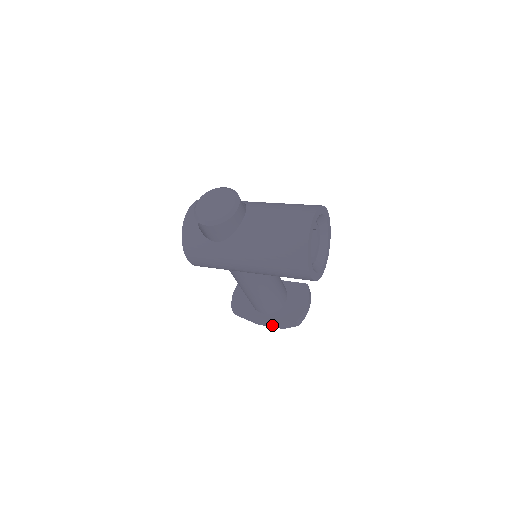
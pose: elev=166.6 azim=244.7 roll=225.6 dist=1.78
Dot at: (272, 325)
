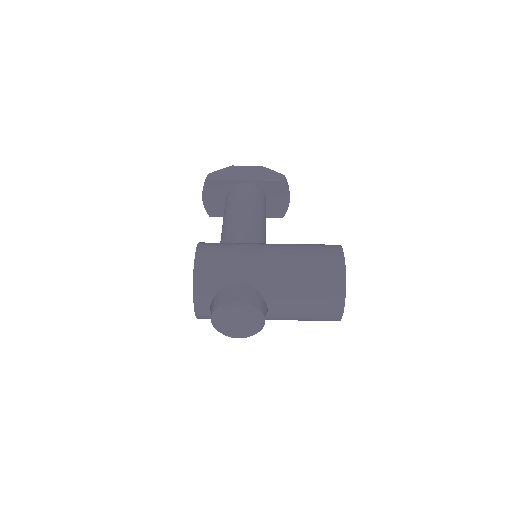
Dot at: occluded
